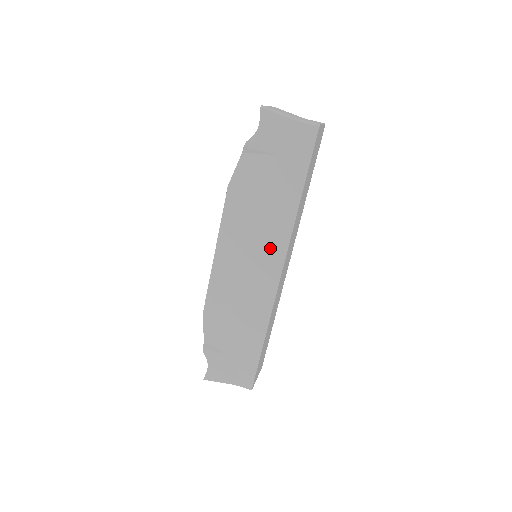
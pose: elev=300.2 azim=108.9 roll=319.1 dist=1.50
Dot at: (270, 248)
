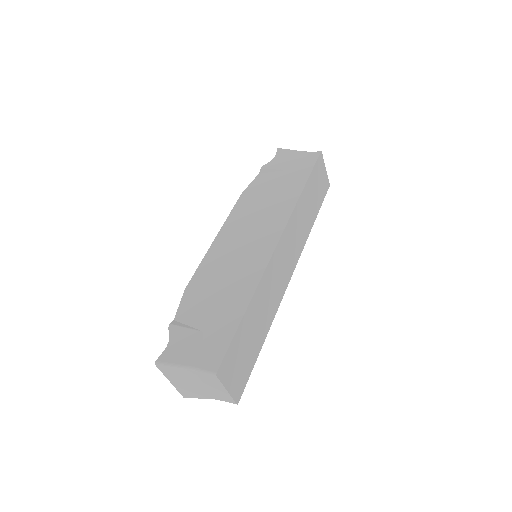
Dot at: (271, 224)
